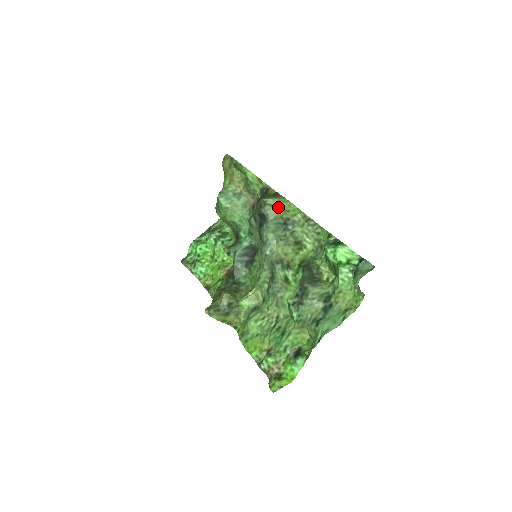
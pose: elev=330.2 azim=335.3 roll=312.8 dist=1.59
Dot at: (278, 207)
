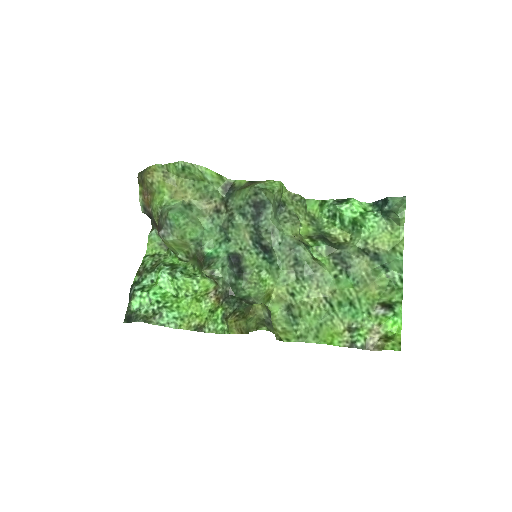
Dot at: (271, 189)
